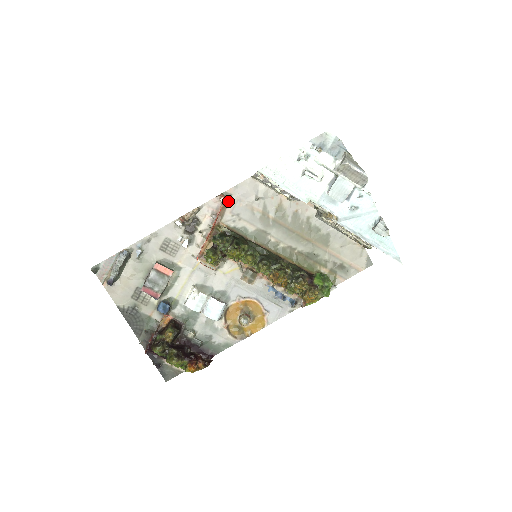
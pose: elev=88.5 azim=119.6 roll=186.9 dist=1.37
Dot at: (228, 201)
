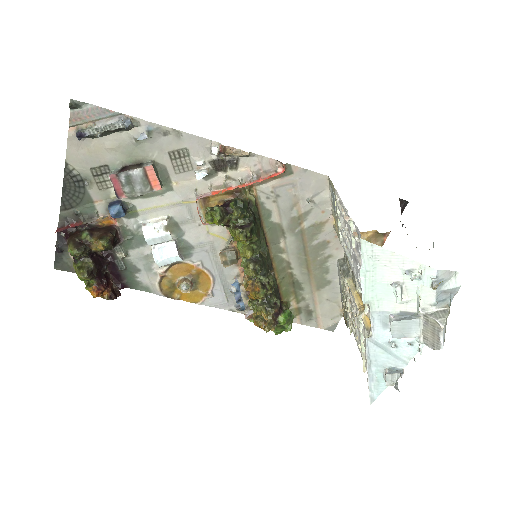
Dot at: (283, 175)
